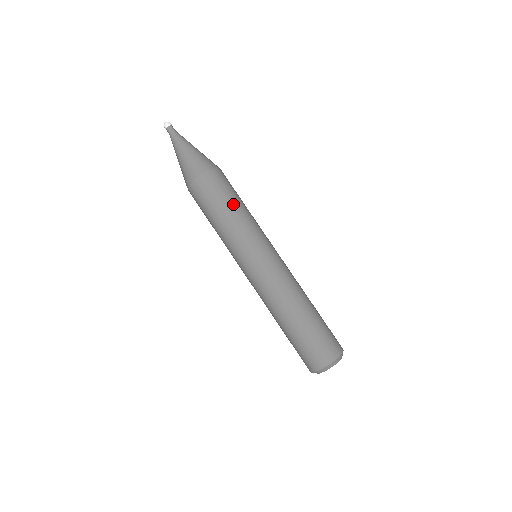
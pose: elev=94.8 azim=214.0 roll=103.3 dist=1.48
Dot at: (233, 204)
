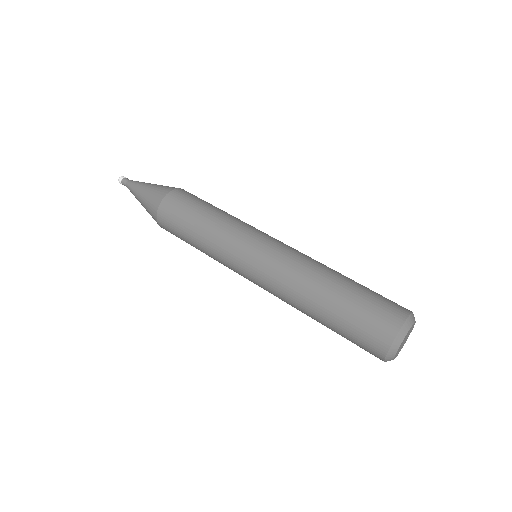
Dot at: (213, 207)
